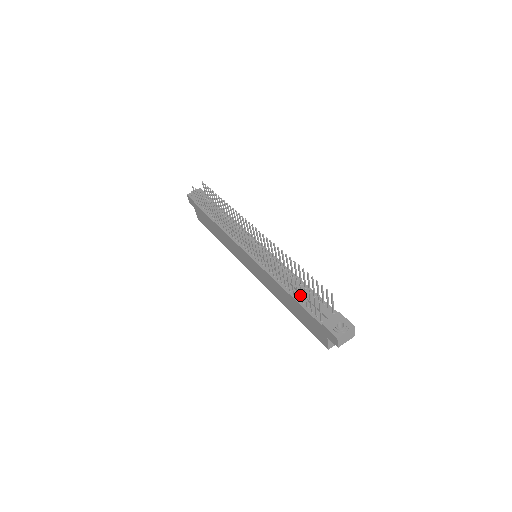
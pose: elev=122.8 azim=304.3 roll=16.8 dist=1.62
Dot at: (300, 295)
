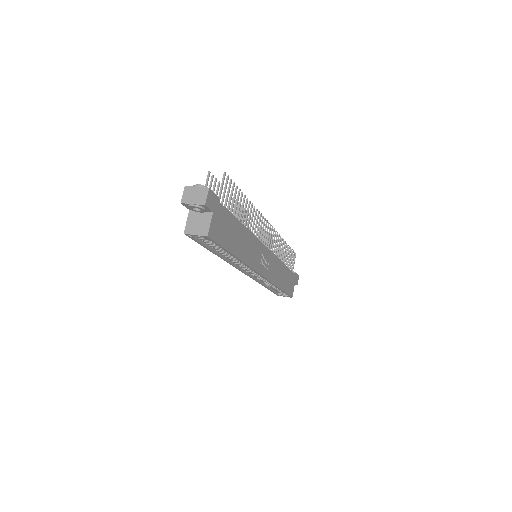
Dot at: occluded
